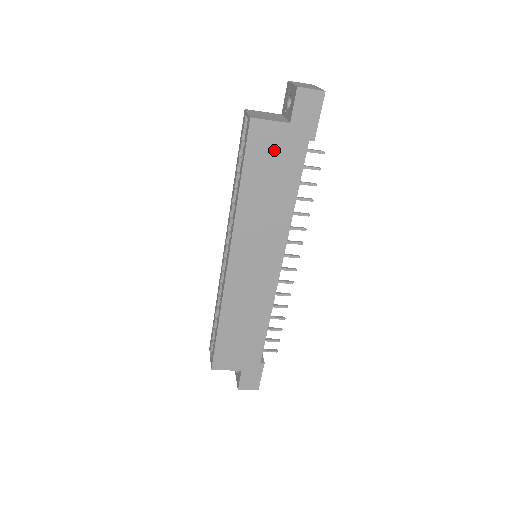
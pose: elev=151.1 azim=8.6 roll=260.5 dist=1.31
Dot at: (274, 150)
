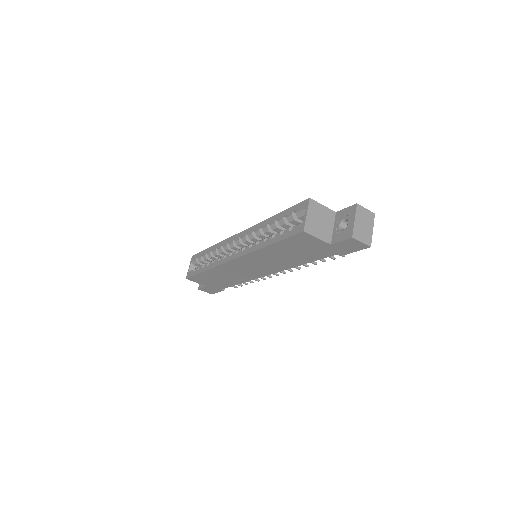
Dot at: (308, 246)
